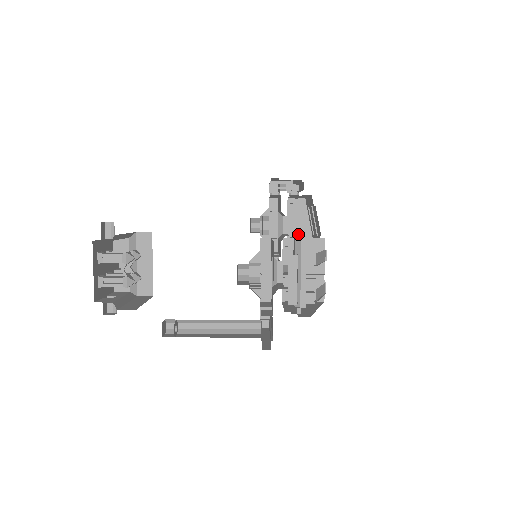
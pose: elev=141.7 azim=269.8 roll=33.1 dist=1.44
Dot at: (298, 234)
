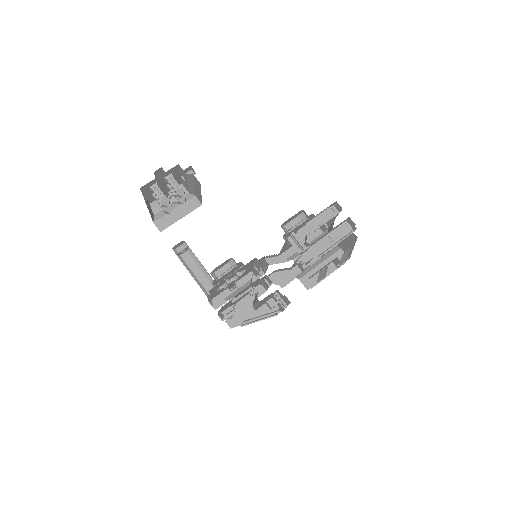
Dot at: (342, 244)
